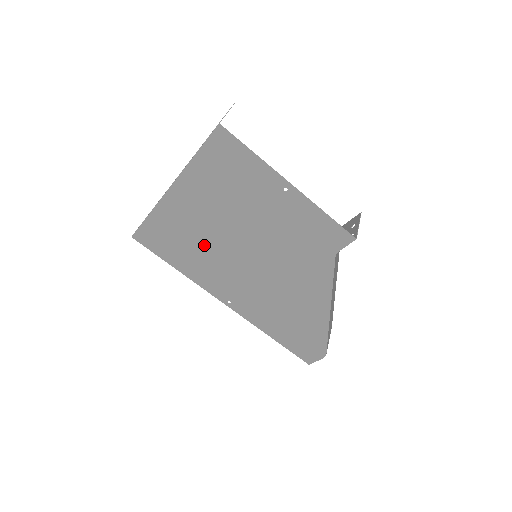
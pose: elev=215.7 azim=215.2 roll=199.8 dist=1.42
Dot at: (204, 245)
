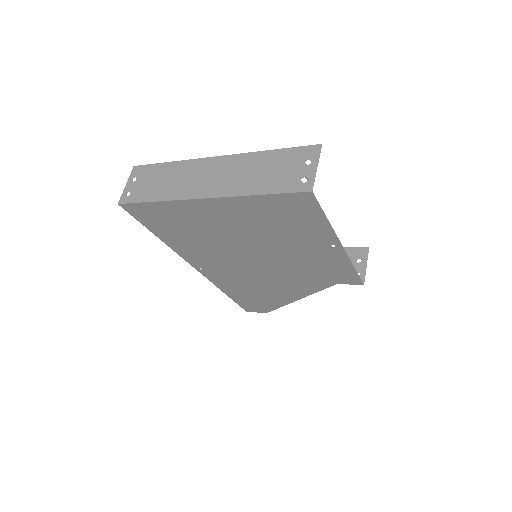
Dot at: (208, 238)
